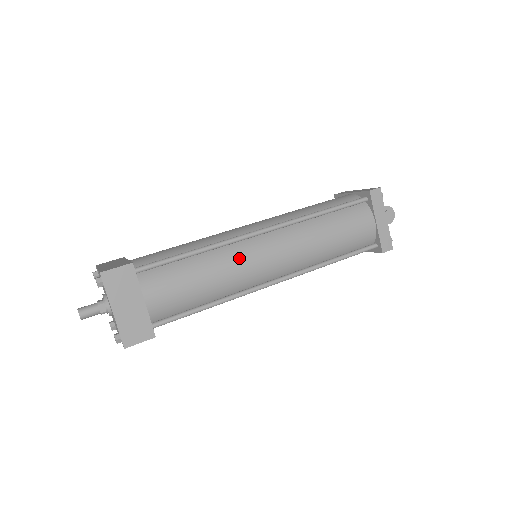
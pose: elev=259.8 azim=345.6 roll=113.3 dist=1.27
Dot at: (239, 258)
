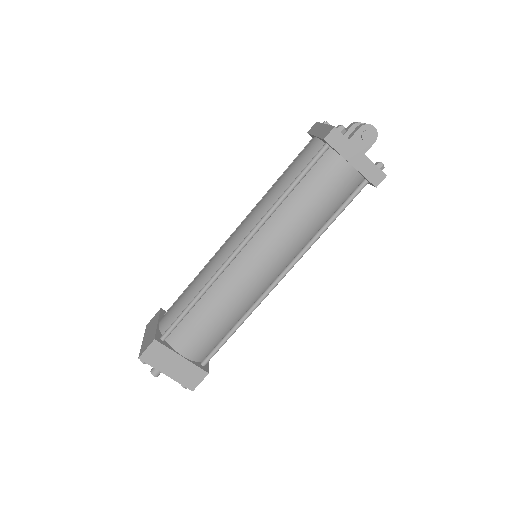
Dot at: (233, 284)
